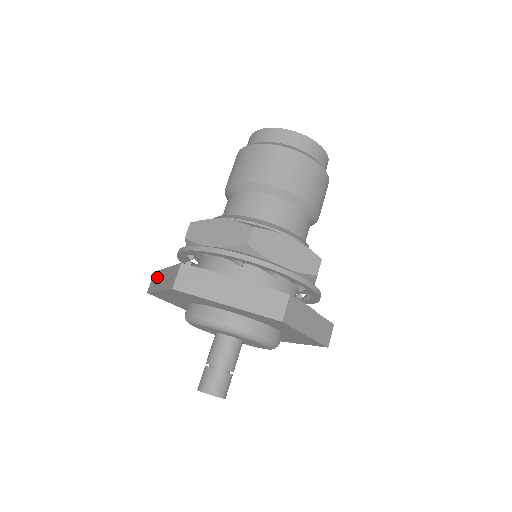
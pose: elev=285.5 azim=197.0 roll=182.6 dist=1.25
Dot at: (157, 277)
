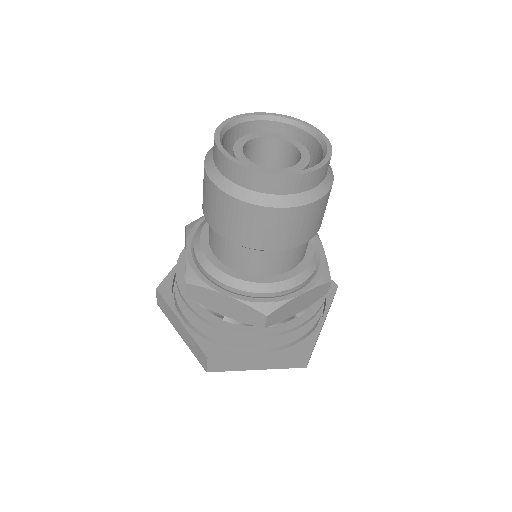
Dot at: (167, 310)
